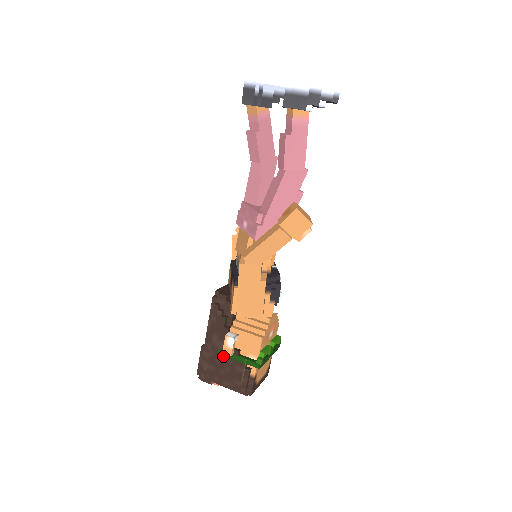
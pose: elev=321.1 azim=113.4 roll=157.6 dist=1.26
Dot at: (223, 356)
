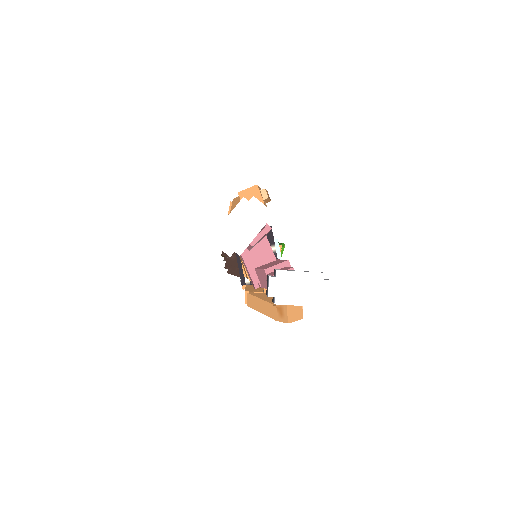
Dot at: occluded
